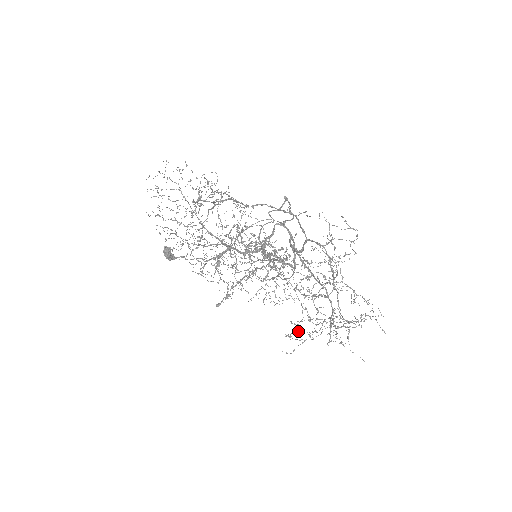
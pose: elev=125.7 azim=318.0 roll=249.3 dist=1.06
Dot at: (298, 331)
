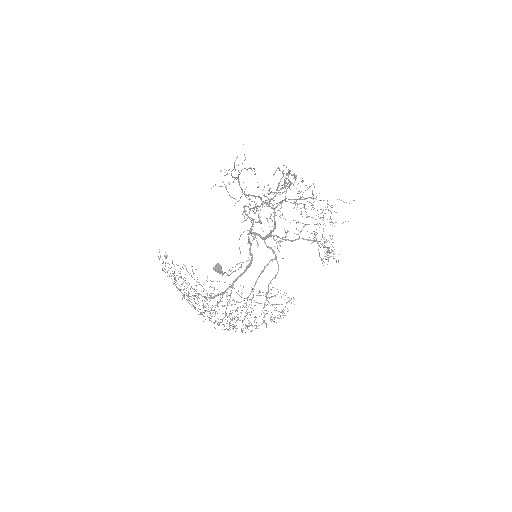
Dot at: occluded
